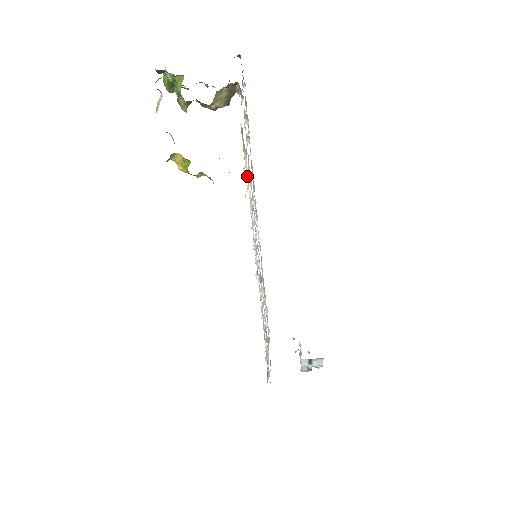
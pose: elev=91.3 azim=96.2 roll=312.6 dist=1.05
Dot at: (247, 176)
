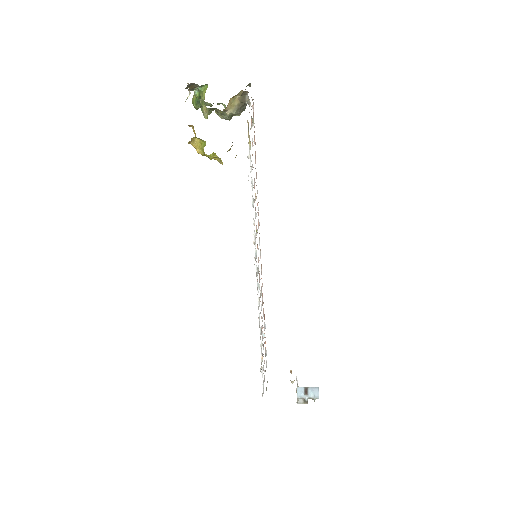
Dot at: (251, 167)
